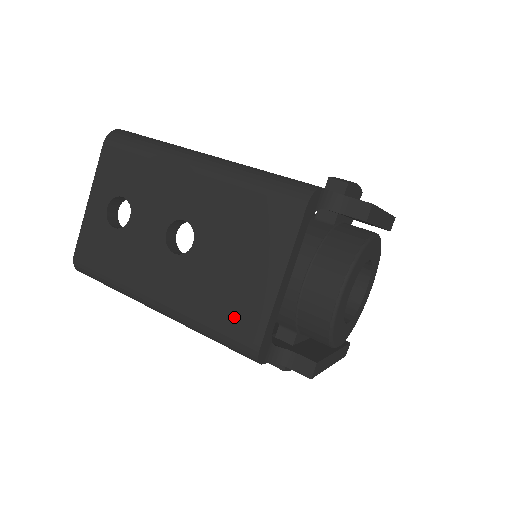
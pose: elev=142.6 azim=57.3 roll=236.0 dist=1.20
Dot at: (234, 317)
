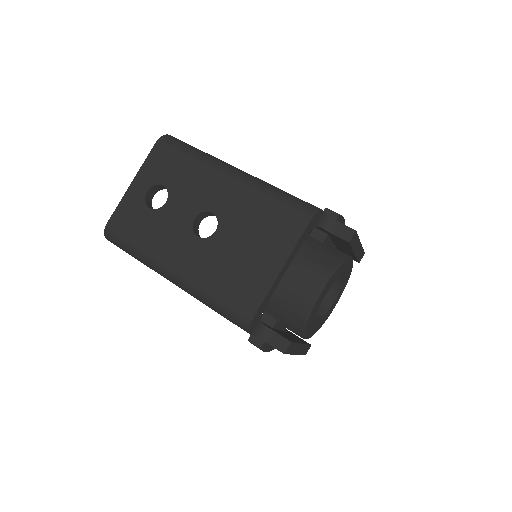
Dot at: (237, 292)
